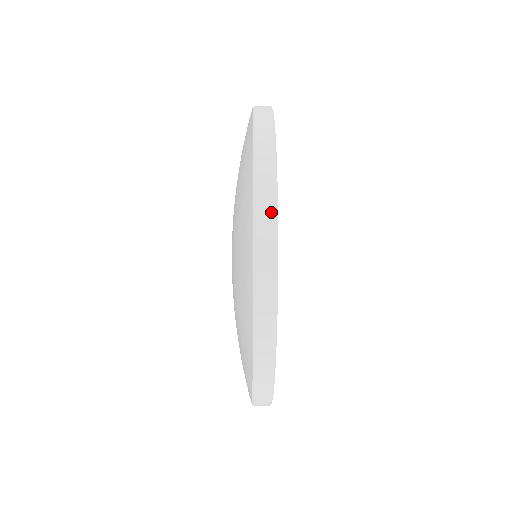
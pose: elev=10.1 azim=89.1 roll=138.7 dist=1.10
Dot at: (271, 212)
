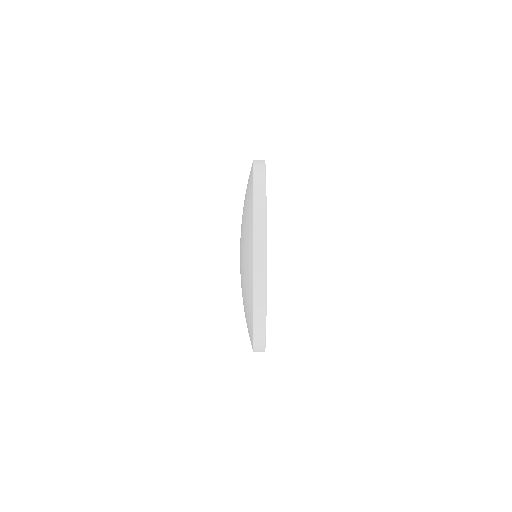
Dot at: (263, 227)
